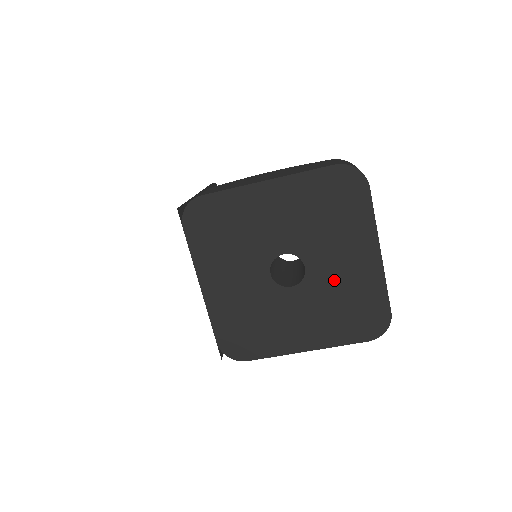
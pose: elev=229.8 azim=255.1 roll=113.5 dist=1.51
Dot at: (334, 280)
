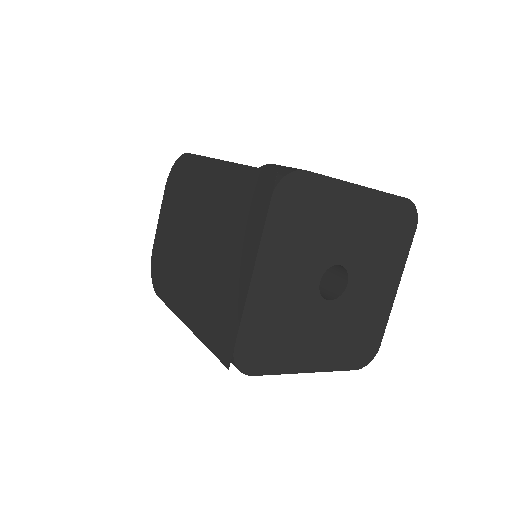
Dot at: (360, 304)
